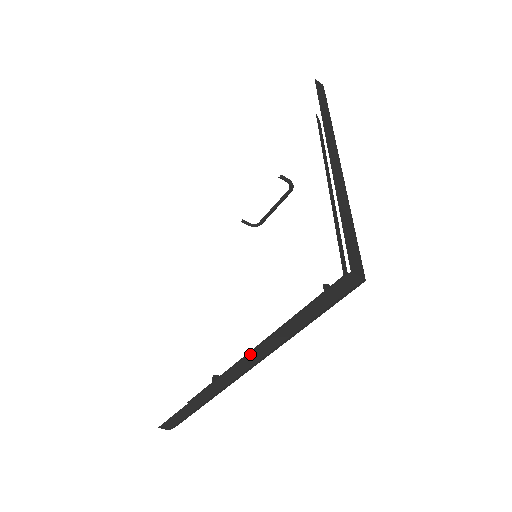
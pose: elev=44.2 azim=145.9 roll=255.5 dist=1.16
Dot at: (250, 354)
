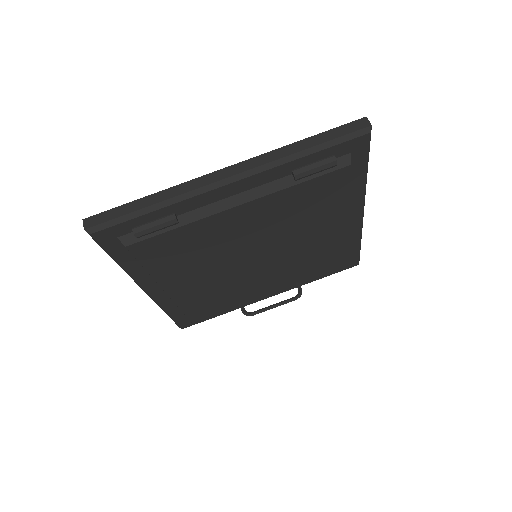
Dot at: (250, 160)
